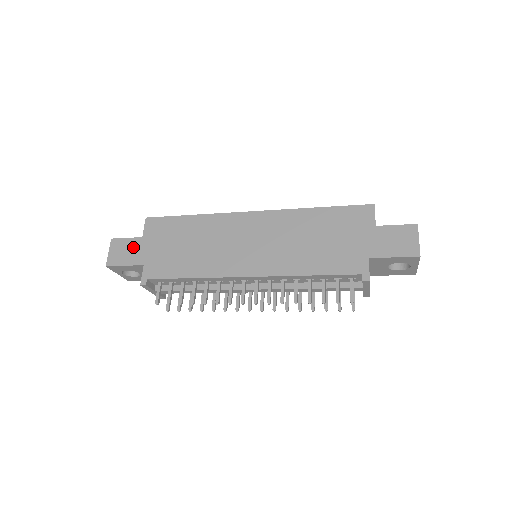
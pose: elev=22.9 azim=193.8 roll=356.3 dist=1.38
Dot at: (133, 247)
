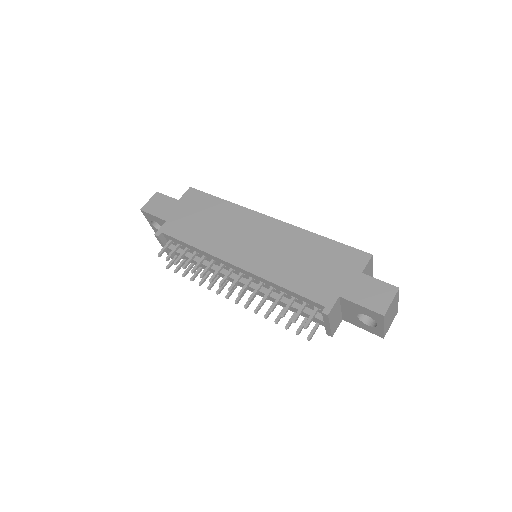
Dot at: (167, 204)
